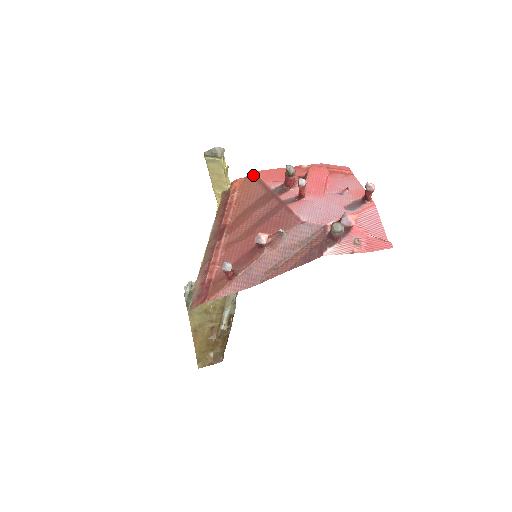
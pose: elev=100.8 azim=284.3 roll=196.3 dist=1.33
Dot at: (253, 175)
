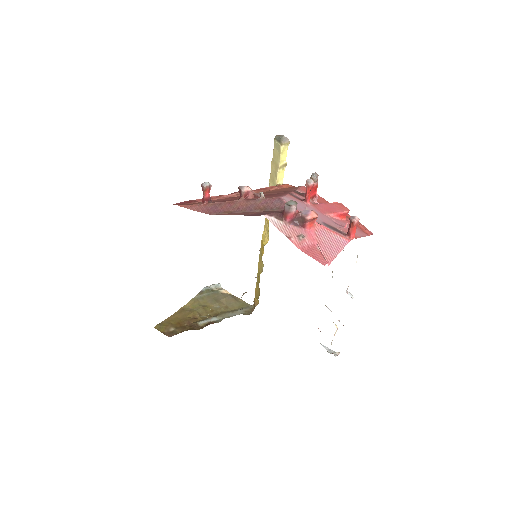
Dot at: (299, 186)
